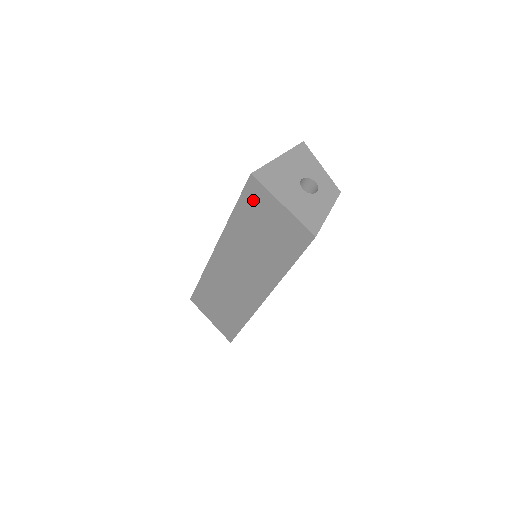
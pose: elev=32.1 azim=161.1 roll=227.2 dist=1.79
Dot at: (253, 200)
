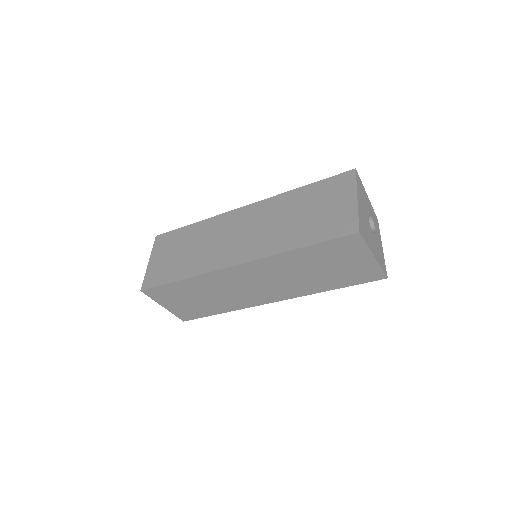
Dot at: (341, 247)
